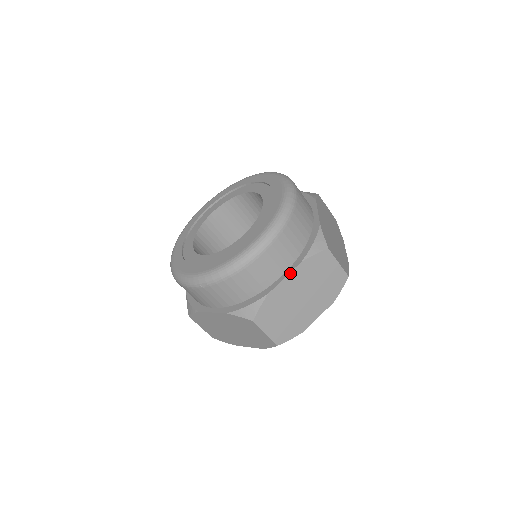
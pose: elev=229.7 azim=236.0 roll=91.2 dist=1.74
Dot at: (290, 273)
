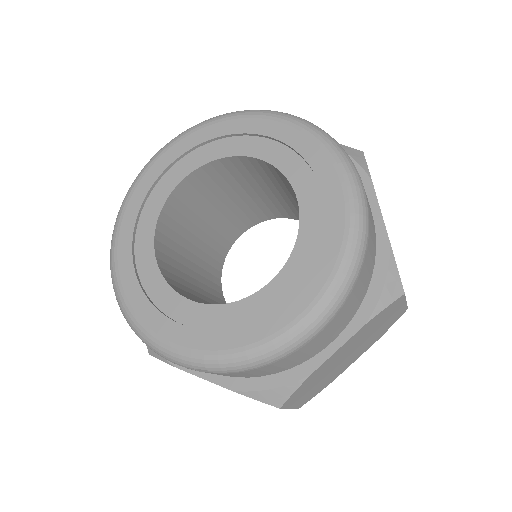
Dot at: (346, 342)
